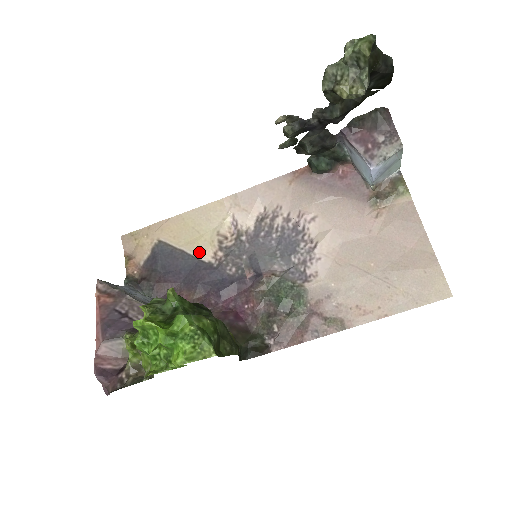
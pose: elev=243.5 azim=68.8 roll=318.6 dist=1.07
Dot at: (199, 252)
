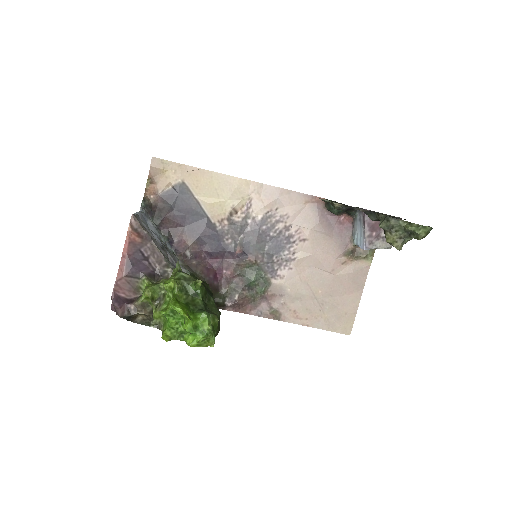
Dot at: (211, 211)
